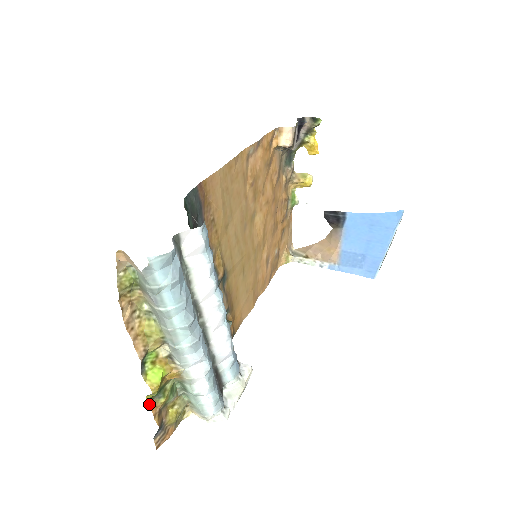
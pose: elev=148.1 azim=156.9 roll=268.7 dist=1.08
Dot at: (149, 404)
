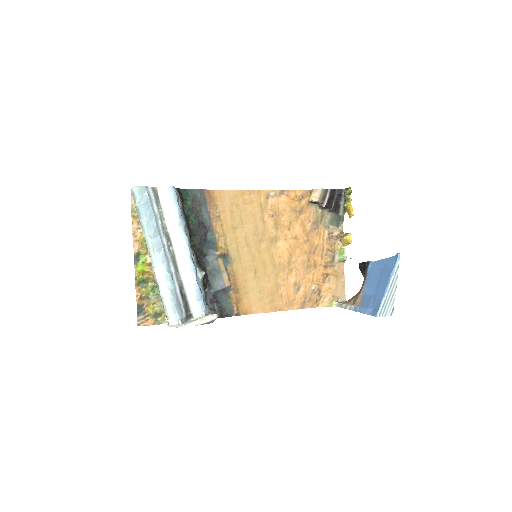
Dot at: (136, 287)
